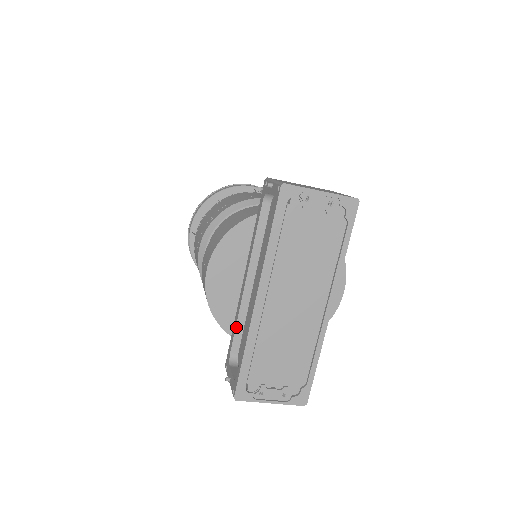
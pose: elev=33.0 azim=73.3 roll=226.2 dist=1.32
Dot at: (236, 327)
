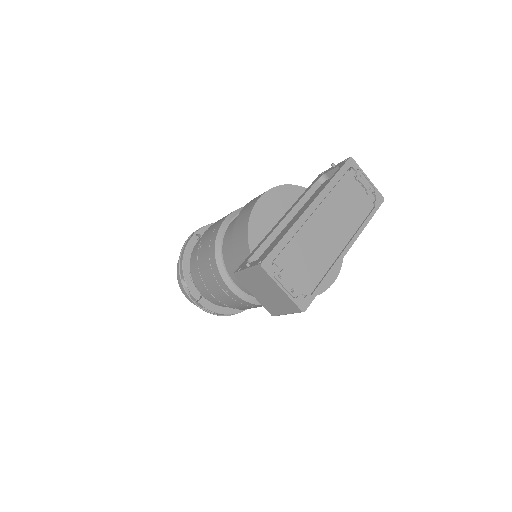
Dot at: (263, 243)
